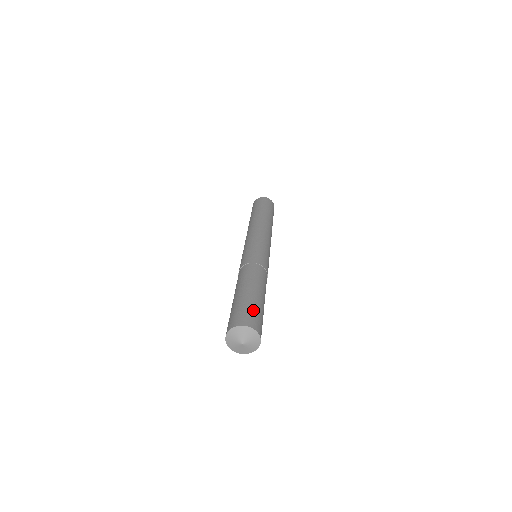
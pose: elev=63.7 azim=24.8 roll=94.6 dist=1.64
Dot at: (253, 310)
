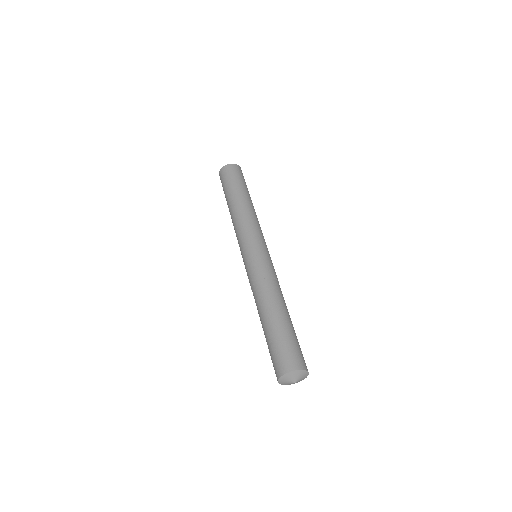
Dot at: (296, 346)
